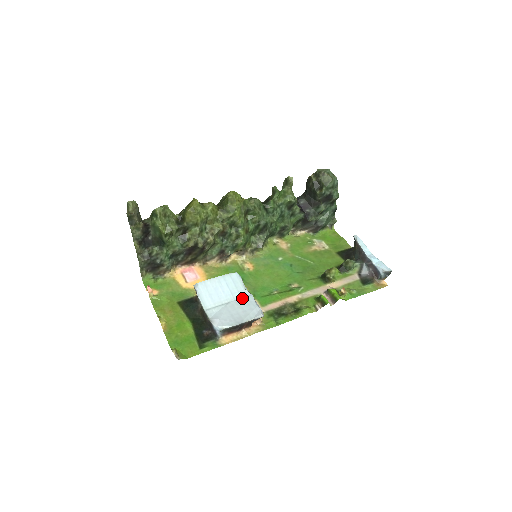
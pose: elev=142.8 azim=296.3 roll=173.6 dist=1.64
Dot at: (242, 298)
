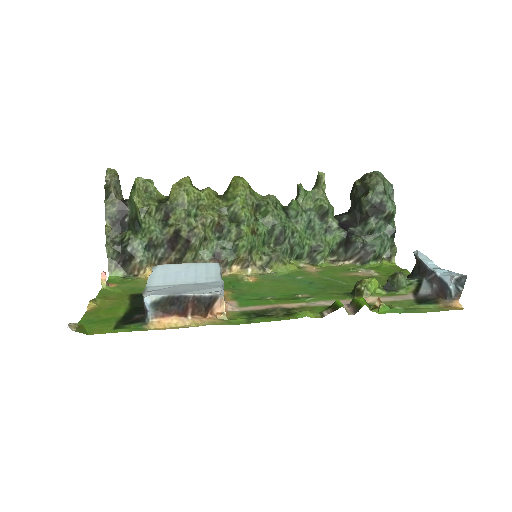
Dot at: (207, 282)
